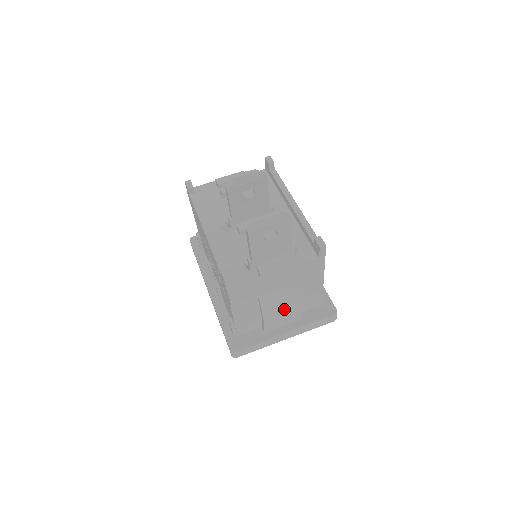
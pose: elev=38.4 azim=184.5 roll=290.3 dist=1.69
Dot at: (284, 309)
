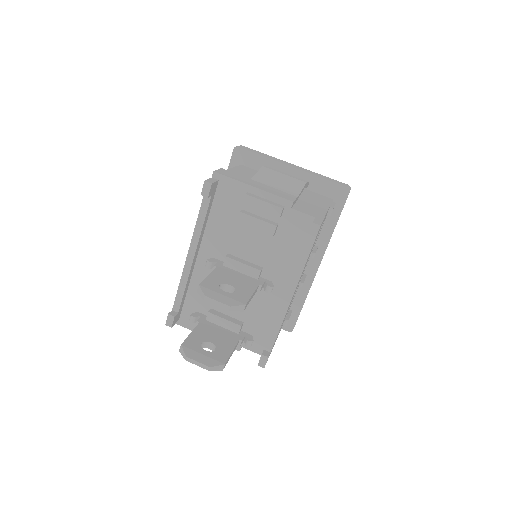
Dot at: occluded
